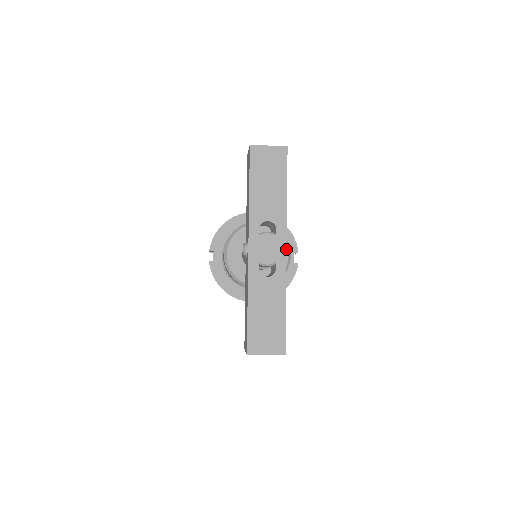
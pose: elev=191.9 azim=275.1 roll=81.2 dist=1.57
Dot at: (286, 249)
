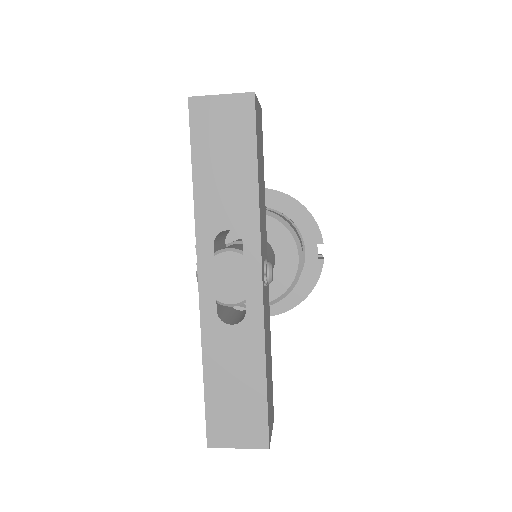
Dot at: (261, 277)
